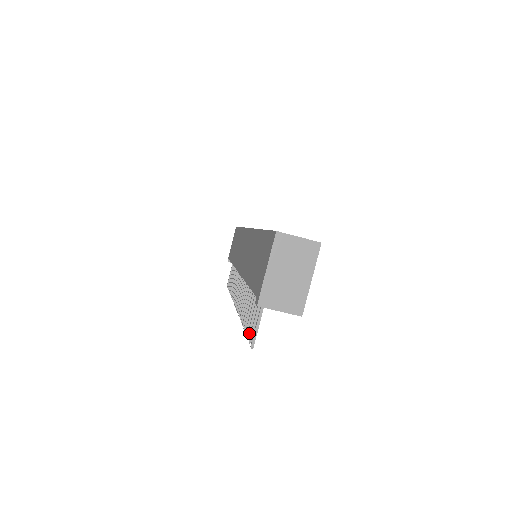
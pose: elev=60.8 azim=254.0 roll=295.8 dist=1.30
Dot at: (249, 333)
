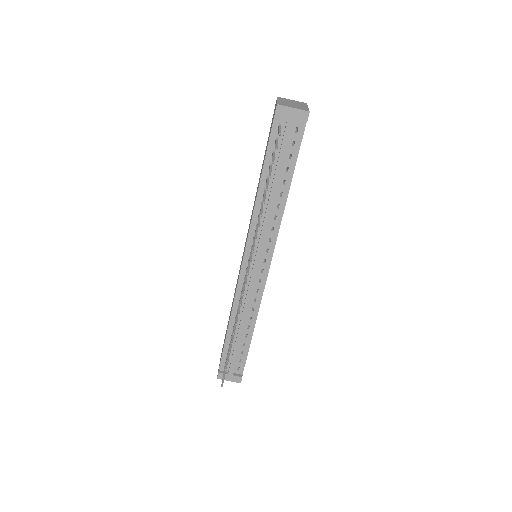
Dot at: (273, 161)
